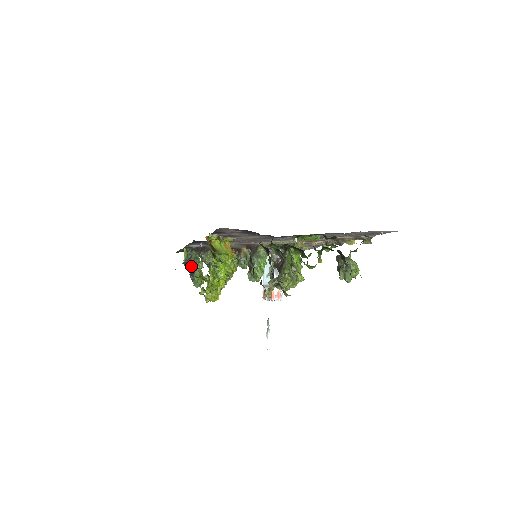
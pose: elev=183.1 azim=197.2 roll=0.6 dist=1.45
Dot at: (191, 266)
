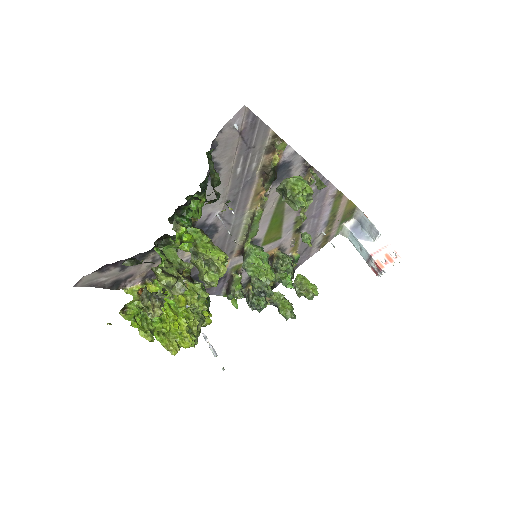
Dot at: (254, 307)
